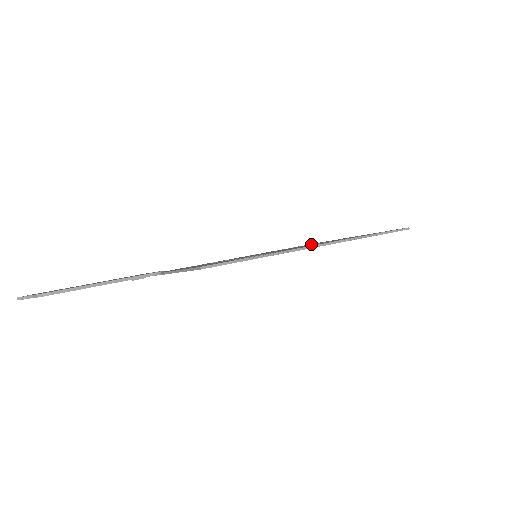
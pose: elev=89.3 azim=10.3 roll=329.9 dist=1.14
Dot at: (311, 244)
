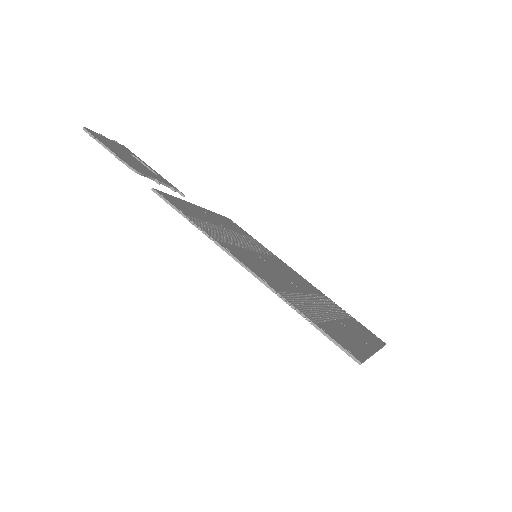
Dot at: (338, 315)
